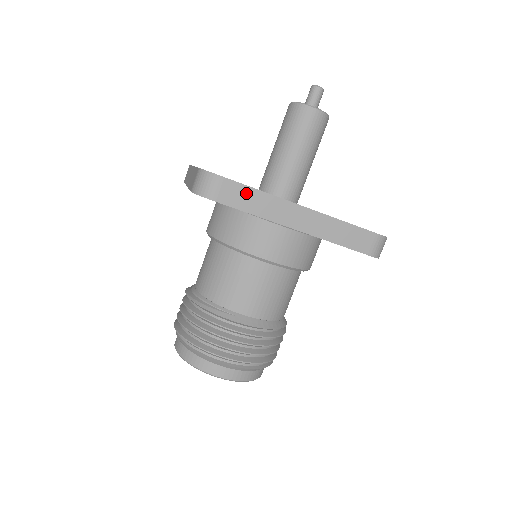
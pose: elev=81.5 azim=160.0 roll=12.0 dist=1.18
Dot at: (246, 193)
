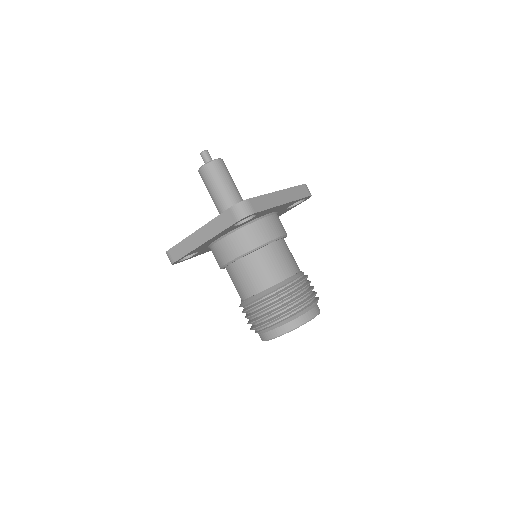
Dot at: (178, 248)
